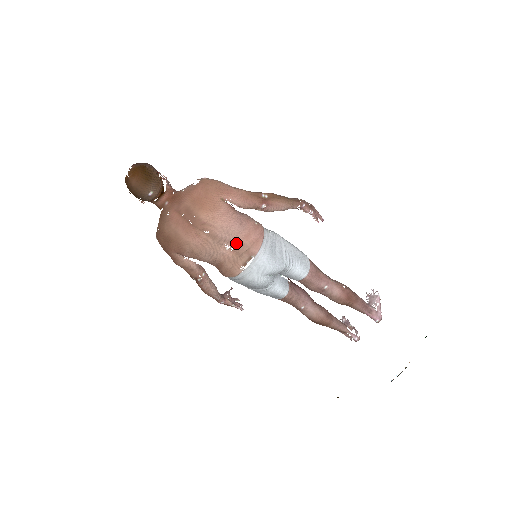
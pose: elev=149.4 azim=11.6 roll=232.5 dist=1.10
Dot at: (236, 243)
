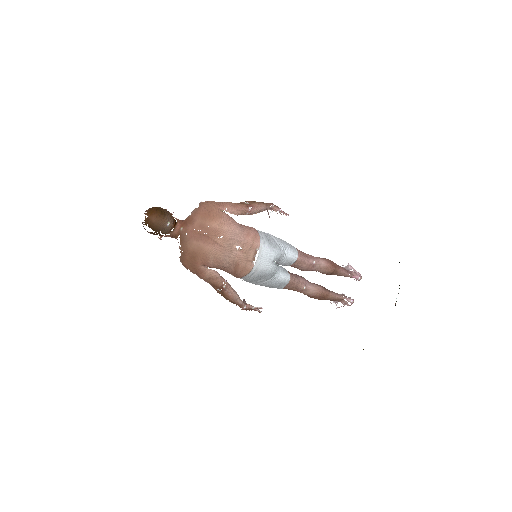
Dot at: (242, 242)
